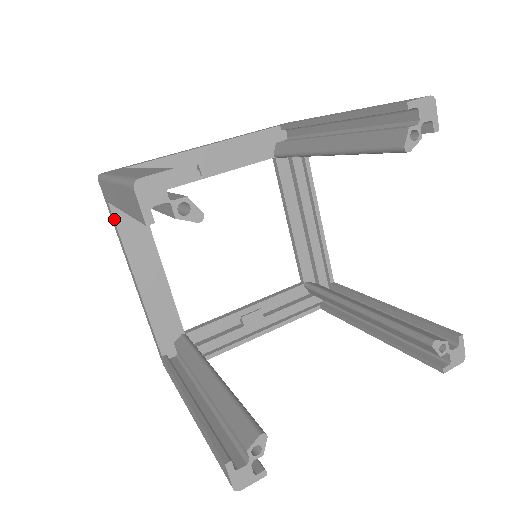
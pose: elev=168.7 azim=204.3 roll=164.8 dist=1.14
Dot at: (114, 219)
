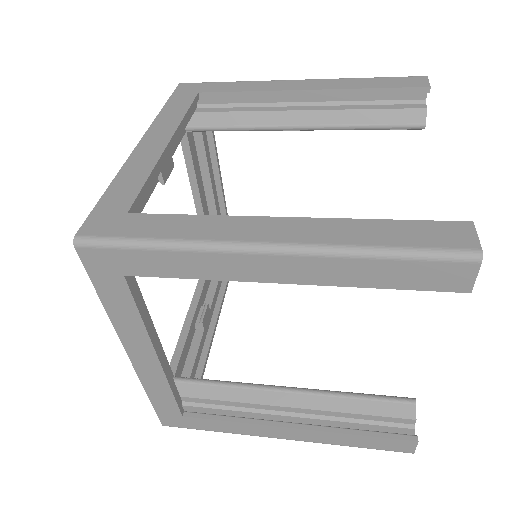
Dot at: (132, 295)
